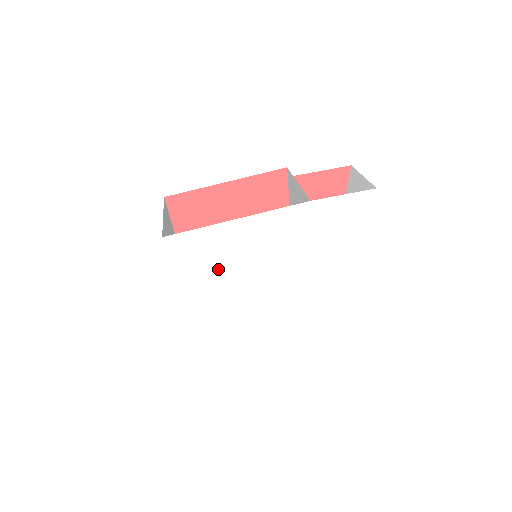
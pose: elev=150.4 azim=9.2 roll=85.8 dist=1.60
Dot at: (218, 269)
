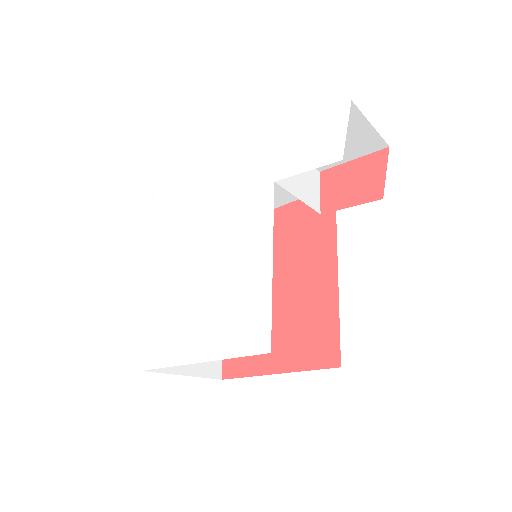
Dot at: (184, 228)
